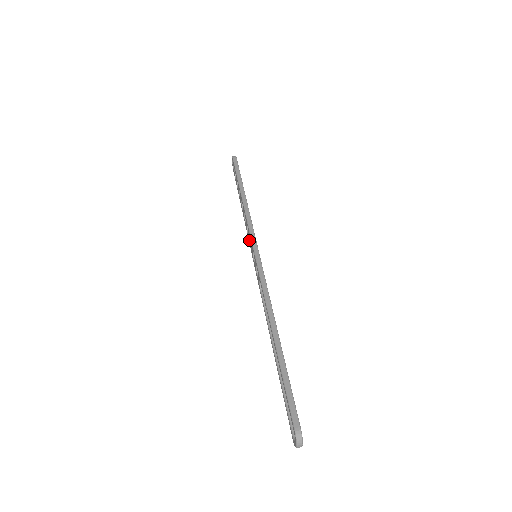
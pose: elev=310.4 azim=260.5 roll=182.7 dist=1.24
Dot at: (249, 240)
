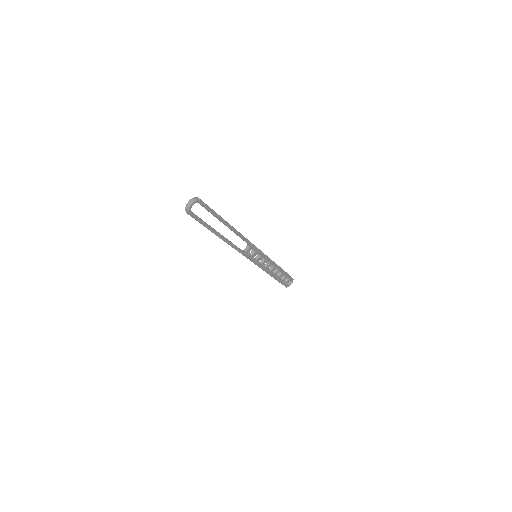
Dot at: (260, 262)
